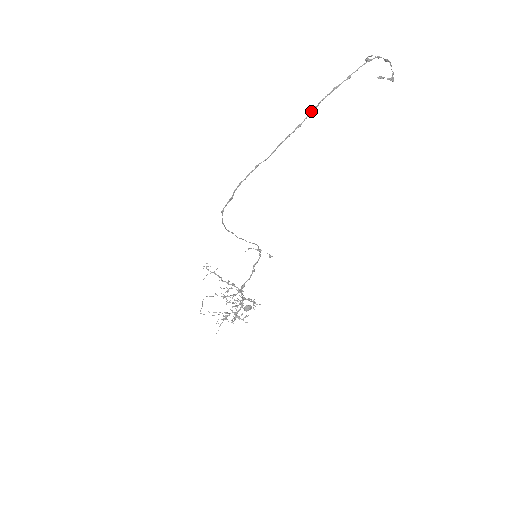
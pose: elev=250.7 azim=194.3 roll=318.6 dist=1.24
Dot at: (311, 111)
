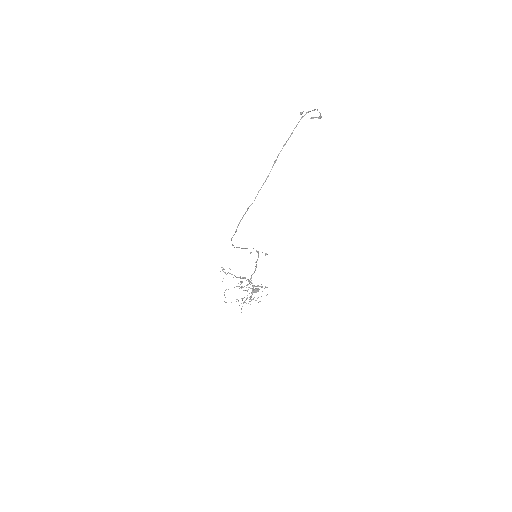
Dot at: (273, 165)
